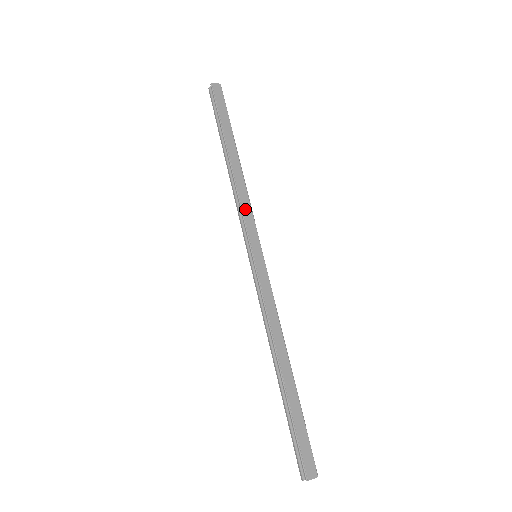
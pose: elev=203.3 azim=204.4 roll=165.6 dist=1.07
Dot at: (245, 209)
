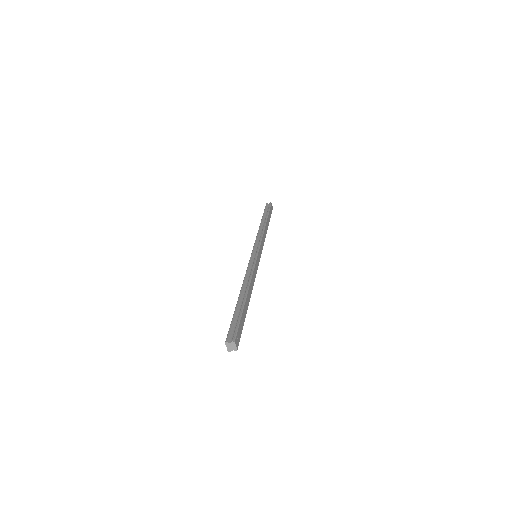
Dot at: (263, 240)
